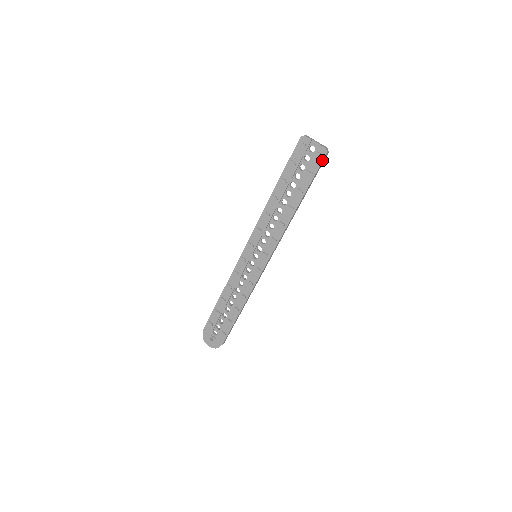
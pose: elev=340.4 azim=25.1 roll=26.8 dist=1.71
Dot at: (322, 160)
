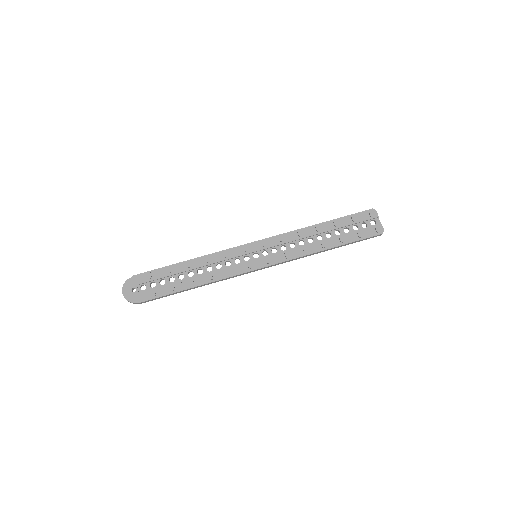
Dot at: (375, 235)
